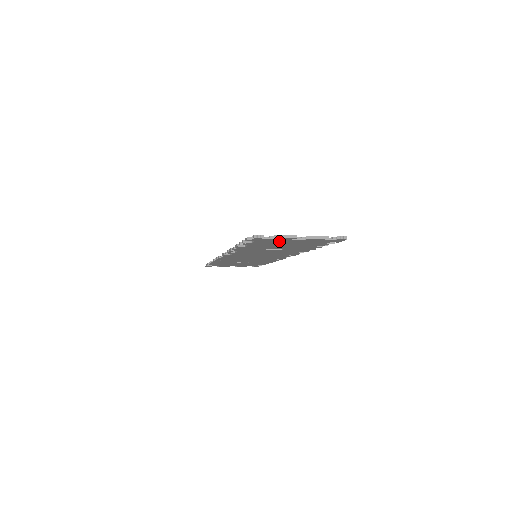
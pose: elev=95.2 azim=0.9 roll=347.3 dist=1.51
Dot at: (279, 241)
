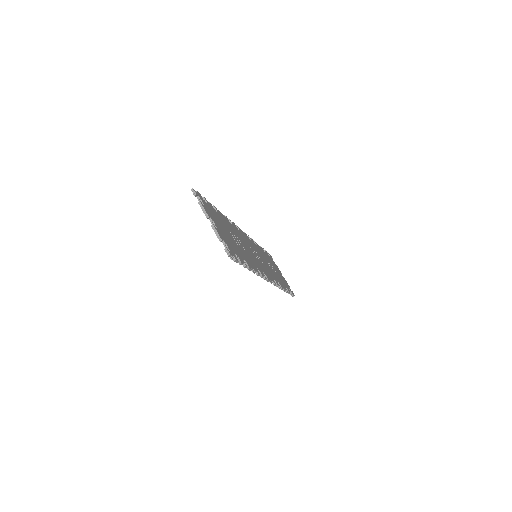
Dot at: occluded
